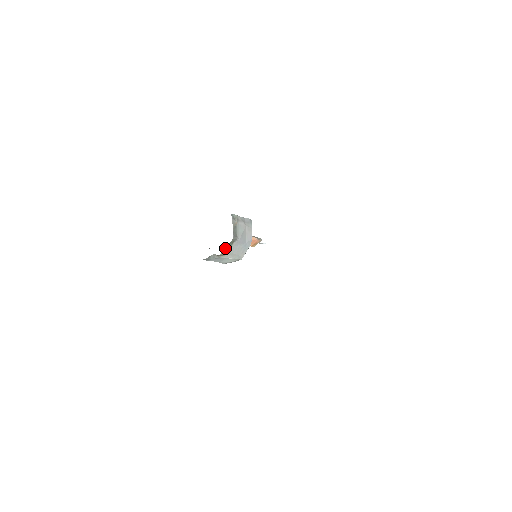
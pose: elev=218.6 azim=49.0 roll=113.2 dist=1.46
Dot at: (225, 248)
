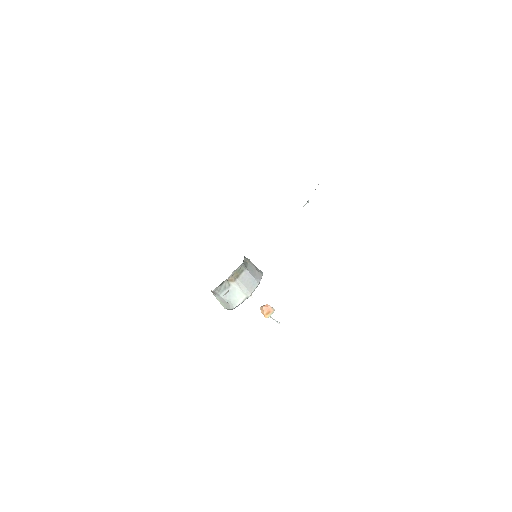
Dot at: (235, 274)
